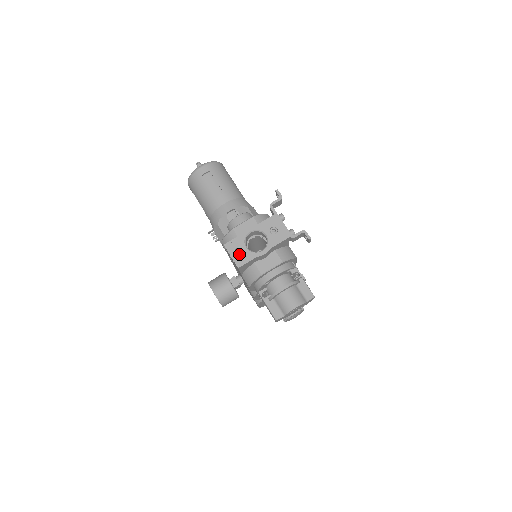
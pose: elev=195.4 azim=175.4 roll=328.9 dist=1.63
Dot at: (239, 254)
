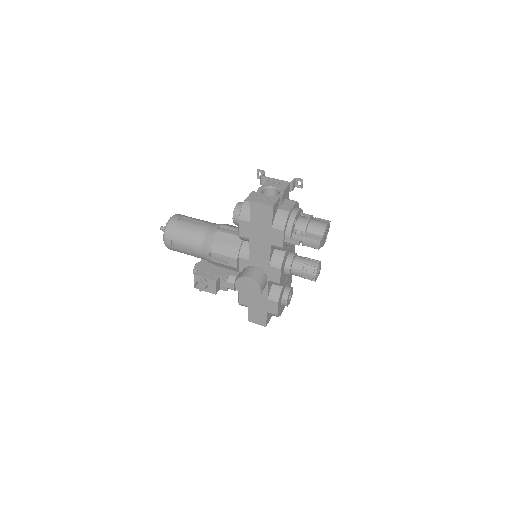
Dot at: (266, 200)
